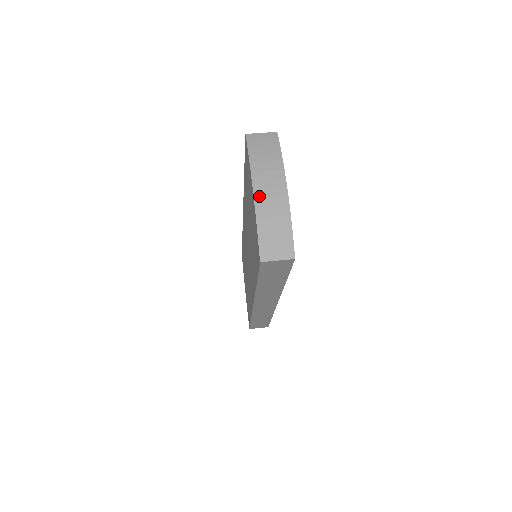
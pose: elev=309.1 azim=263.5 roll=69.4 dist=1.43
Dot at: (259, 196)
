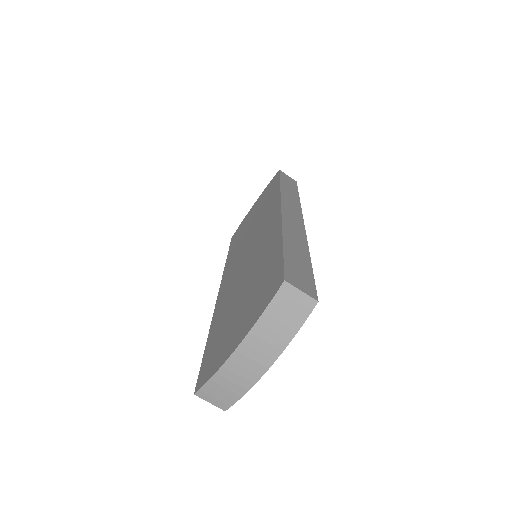
Dot at: (235, 359)
